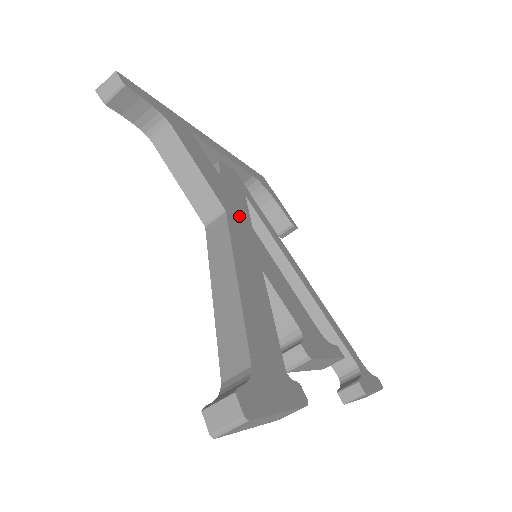
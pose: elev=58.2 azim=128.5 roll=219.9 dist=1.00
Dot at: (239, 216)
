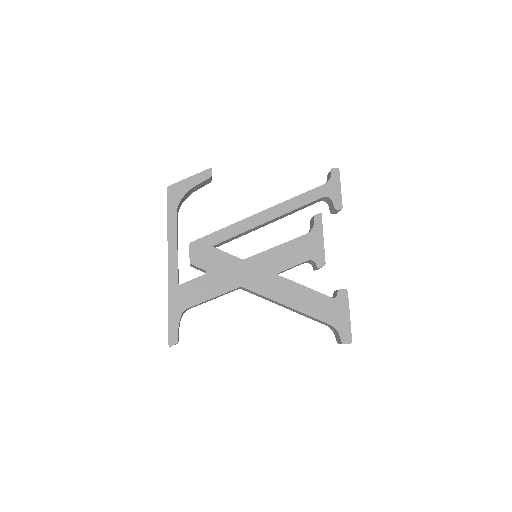
Dot at: (239, 272)
